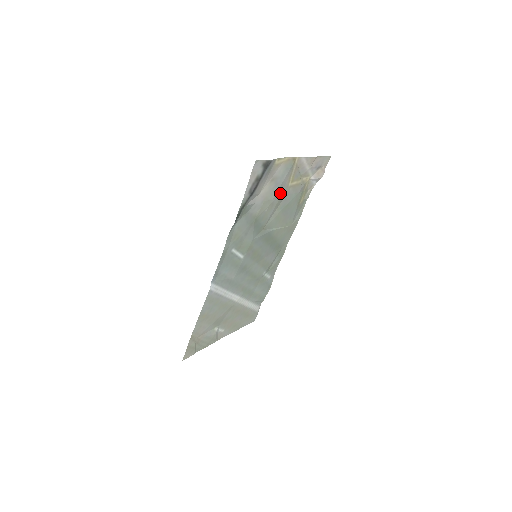
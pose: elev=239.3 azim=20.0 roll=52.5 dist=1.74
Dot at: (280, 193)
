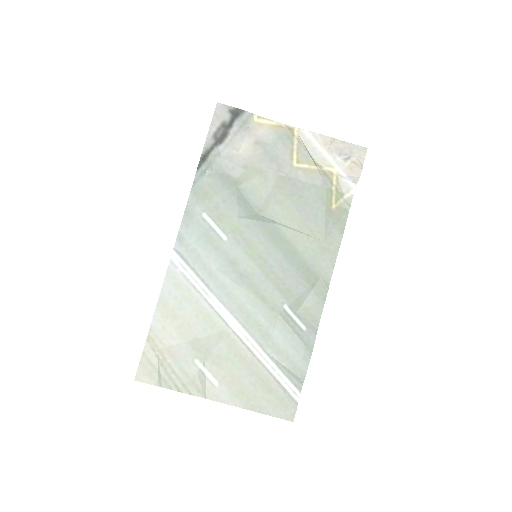
Dot at: (279, 169)
